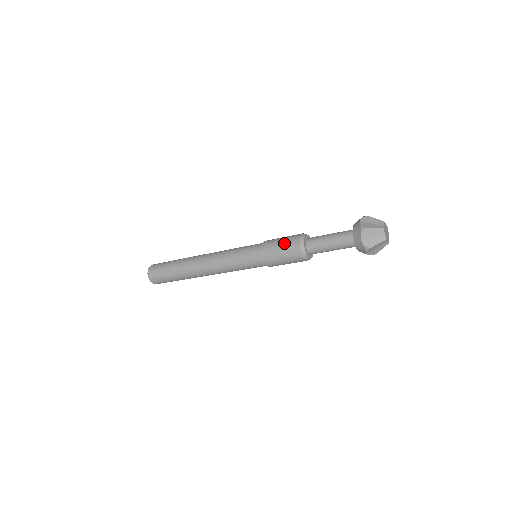
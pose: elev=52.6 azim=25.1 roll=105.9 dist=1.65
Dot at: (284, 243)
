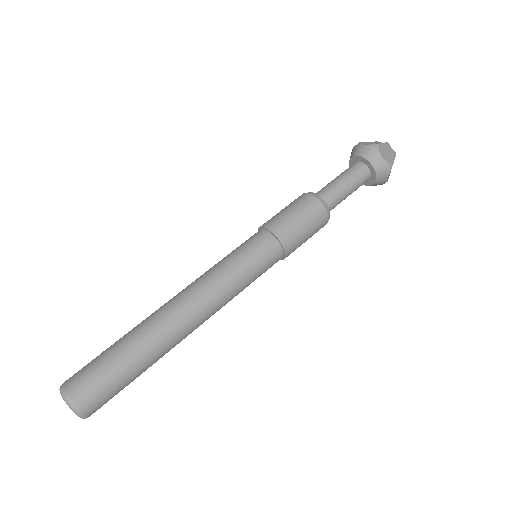
Dot at: (309, 224)
